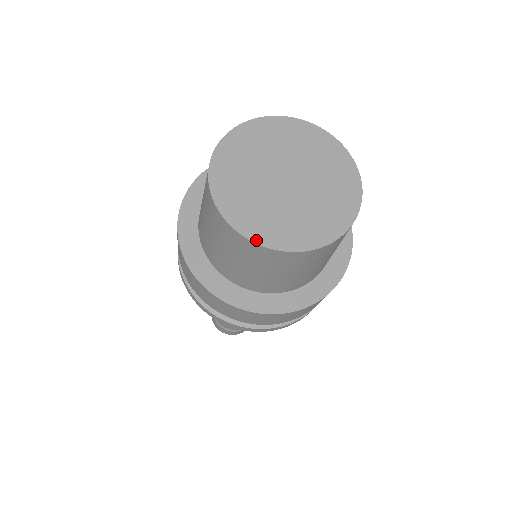
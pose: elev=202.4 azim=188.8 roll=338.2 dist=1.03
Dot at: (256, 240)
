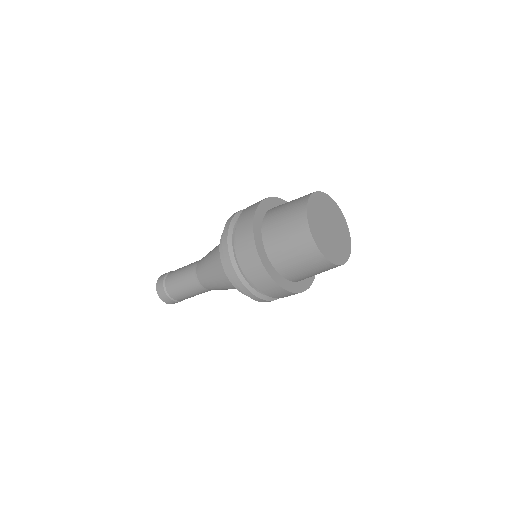
Dot at: (309, 224)
